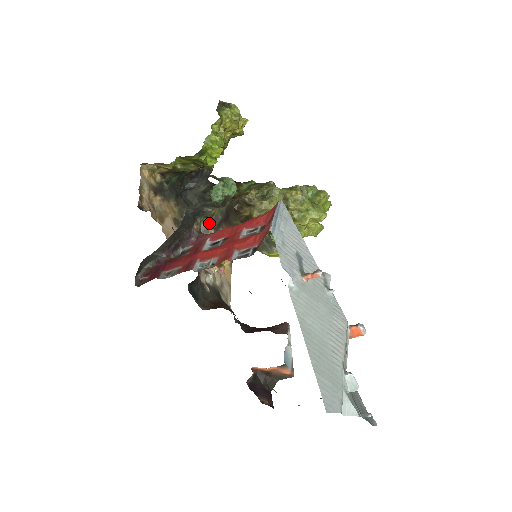
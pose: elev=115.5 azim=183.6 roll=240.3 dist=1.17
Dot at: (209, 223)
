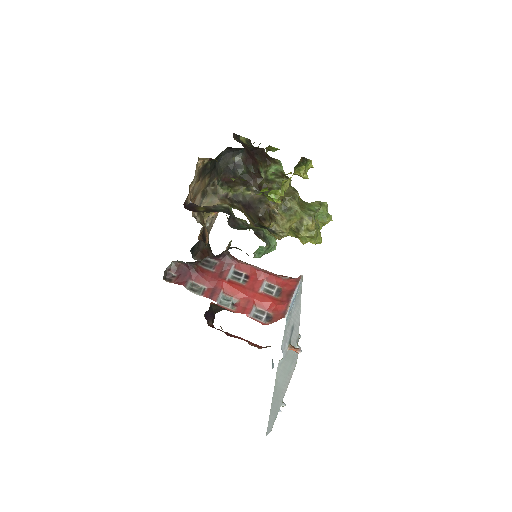
Dot at: (228, 194)
